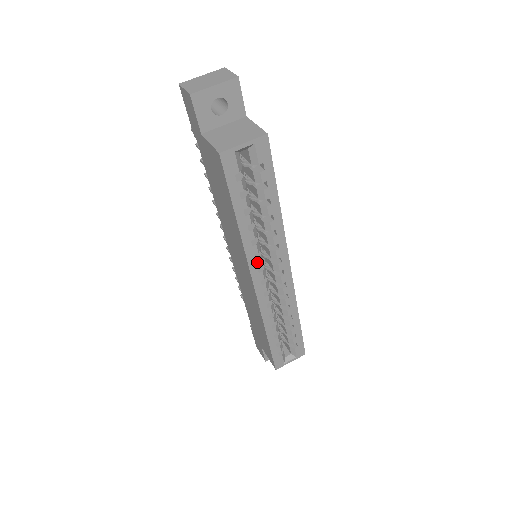
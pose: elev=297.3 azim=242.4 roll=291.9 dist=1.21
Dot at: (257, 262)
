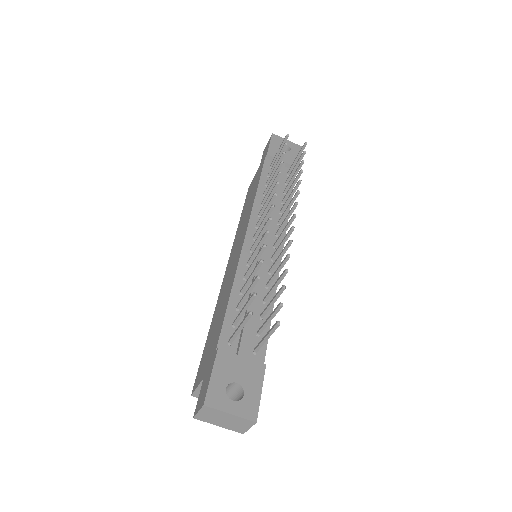
Dot at: occluded
